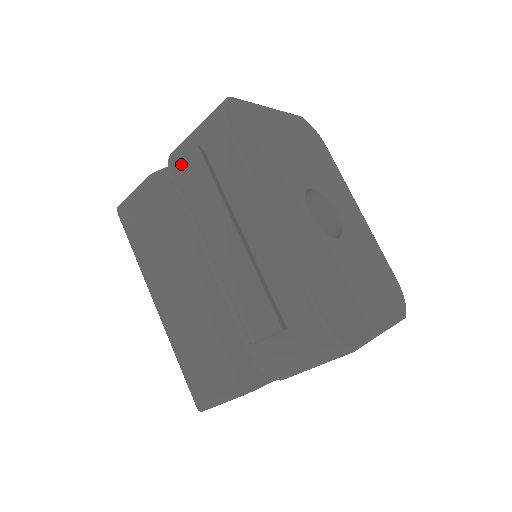
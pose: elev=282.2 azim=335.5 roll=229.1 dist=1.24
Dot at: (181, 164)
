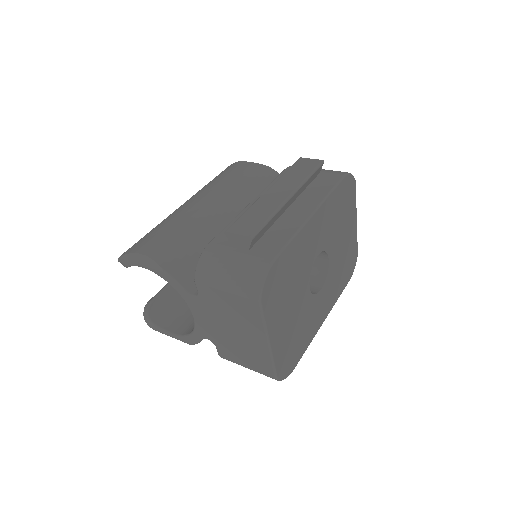
Dot at: (306, 160)
